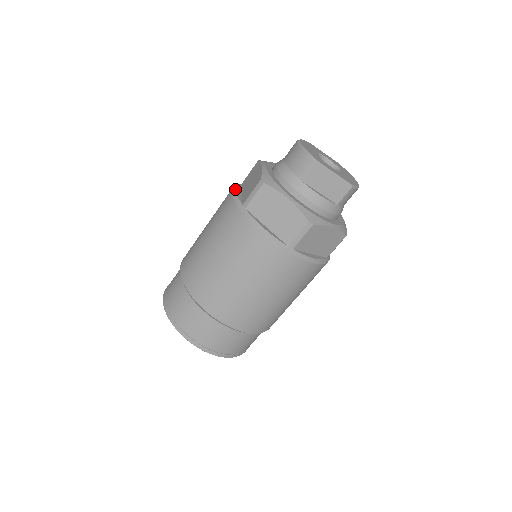
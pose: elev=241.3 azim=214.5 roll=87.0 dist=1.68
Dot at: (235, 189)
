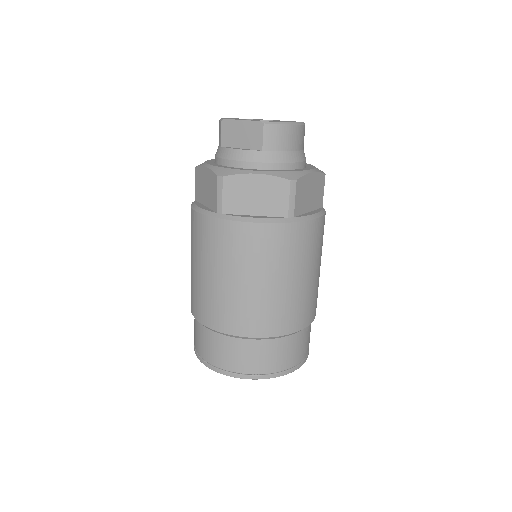
Dot at: occluded
